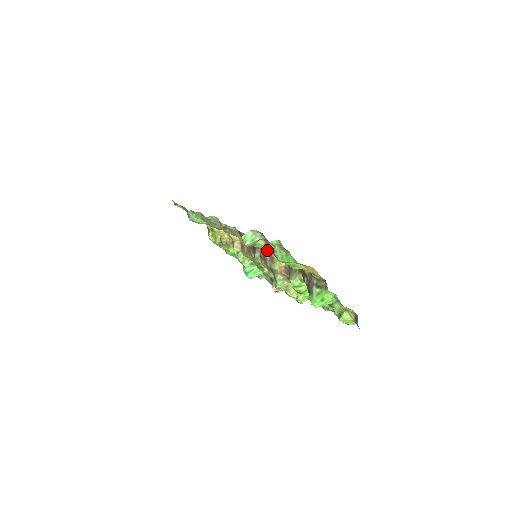
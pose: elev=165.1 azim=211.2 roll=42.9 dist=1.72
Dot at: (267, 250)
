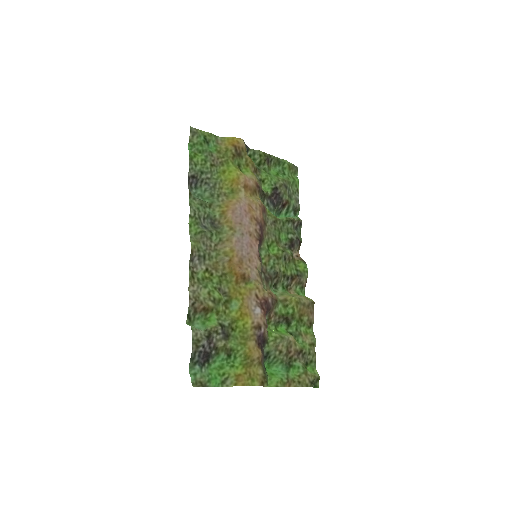
Dot at: (225, 320)
